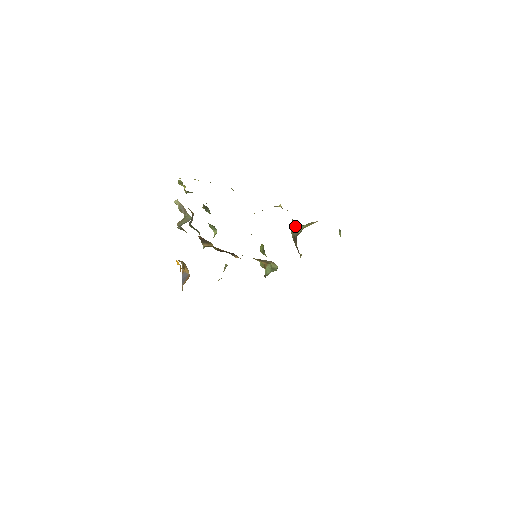
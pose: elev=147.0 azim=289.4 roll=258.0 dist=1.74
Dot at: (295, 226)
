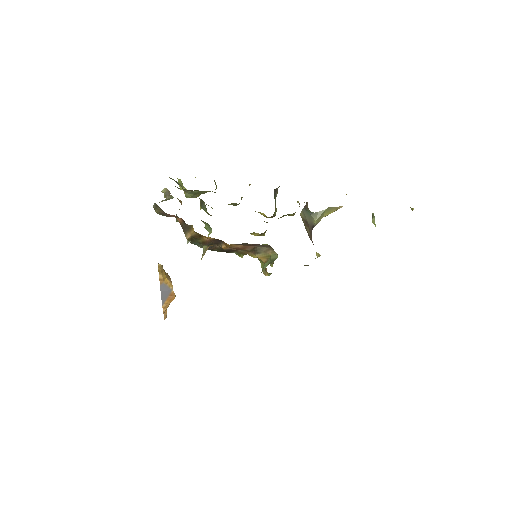
Dot at: (310, 212)
